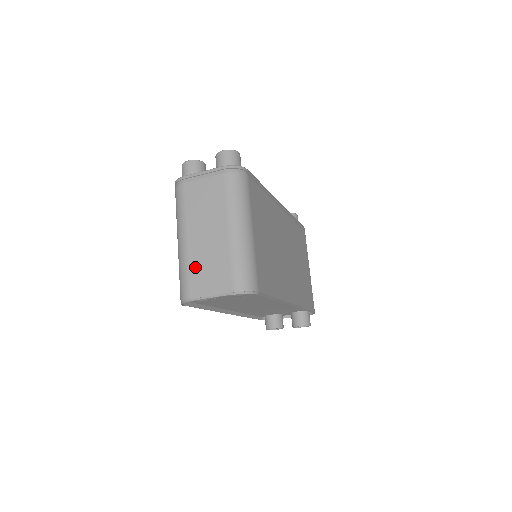
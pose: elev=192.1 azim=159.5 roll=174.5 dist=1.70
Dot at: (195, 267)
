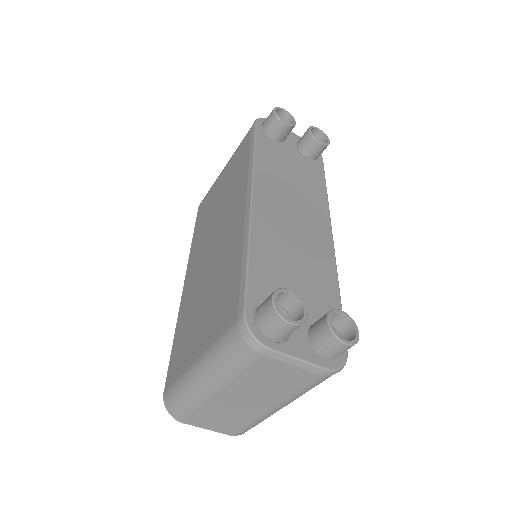
Dot at: (208, 411)
